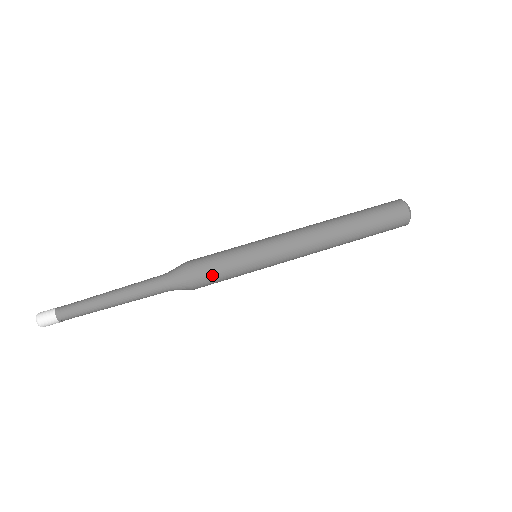
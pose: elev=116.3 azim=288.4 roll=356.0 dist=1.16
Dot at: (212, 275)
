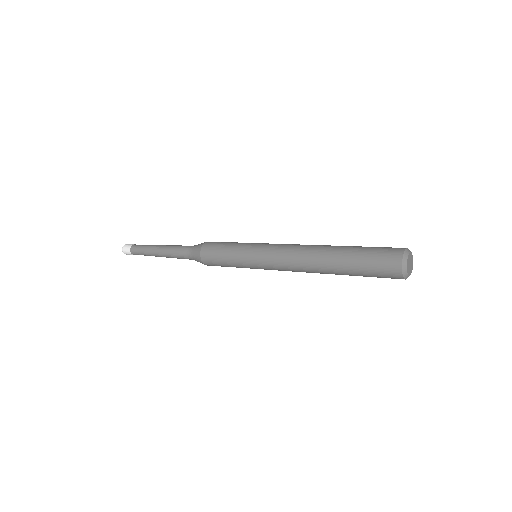
Dot at: (216, 246)
